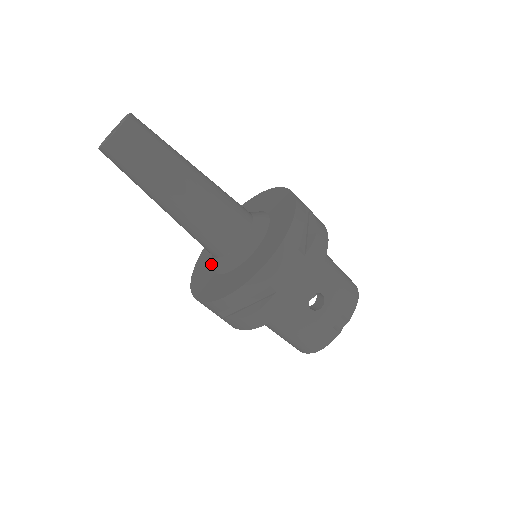
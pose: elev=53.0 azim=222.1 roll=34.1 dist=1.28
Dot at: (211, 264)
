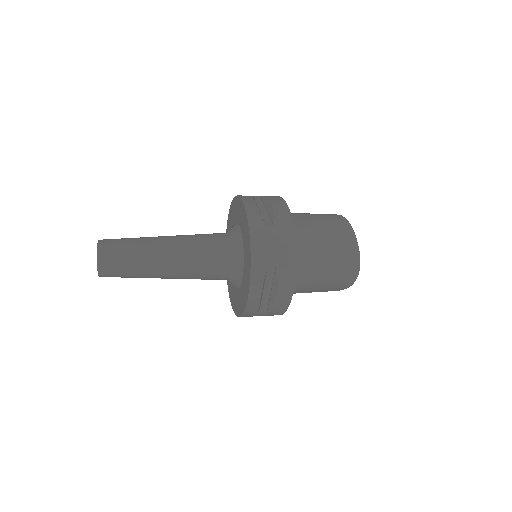
Dot at: occluded
